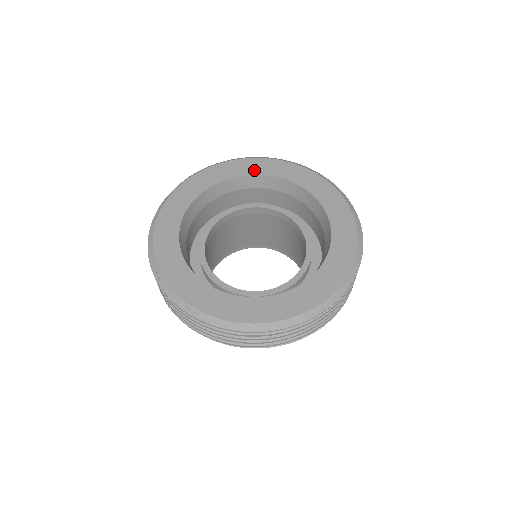
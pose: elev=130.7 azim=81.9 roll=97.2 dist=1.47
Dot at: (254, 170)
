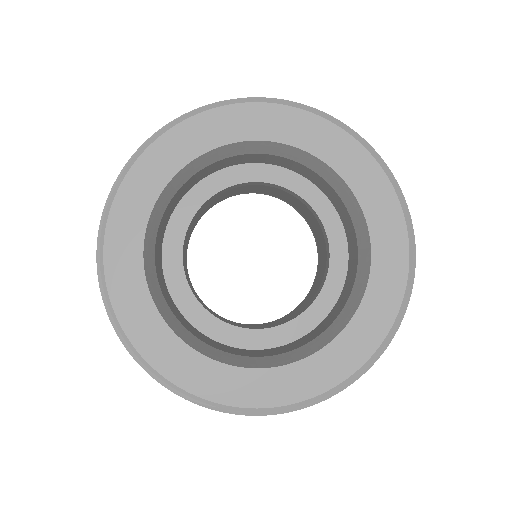
Dot at: (233, 133)
